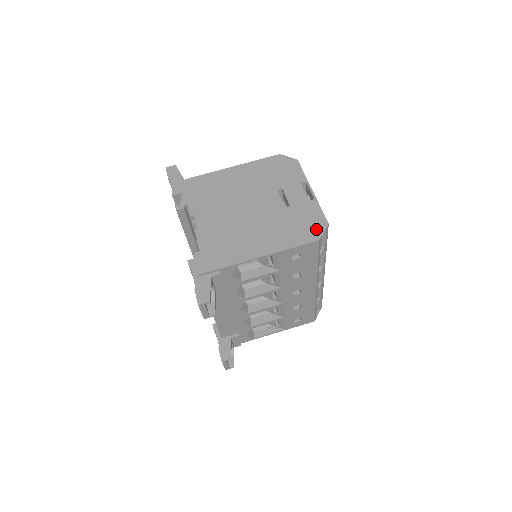
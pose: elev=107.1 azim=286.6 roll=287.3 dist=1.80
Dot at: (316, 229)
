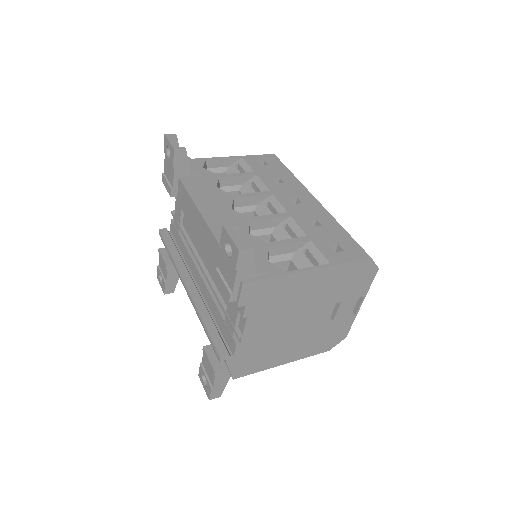
Dot at: occluded
